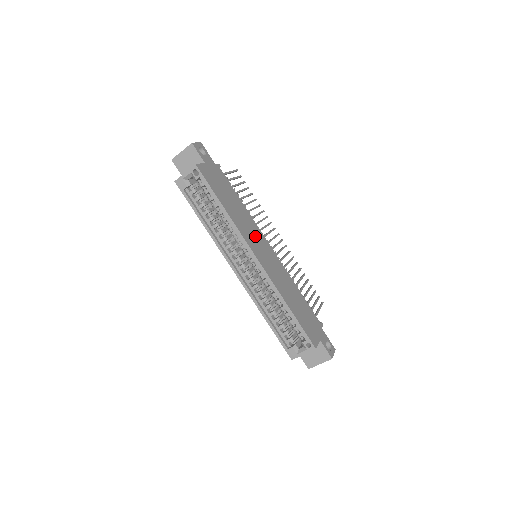
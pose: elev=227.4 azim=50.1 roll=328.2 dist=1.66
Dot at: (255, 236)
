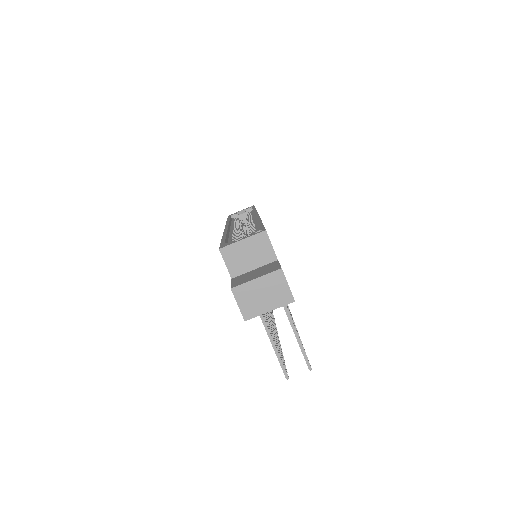
Dot at: occluded
